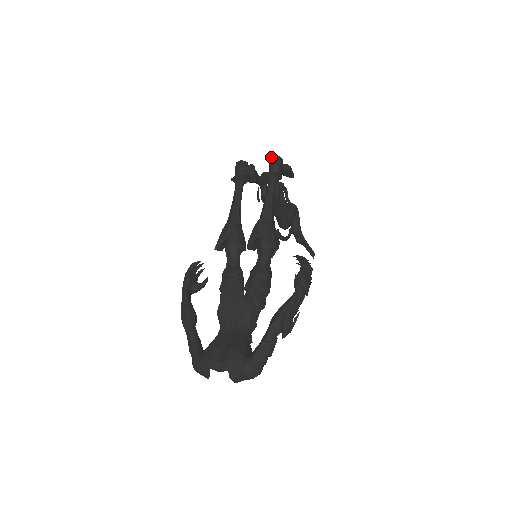
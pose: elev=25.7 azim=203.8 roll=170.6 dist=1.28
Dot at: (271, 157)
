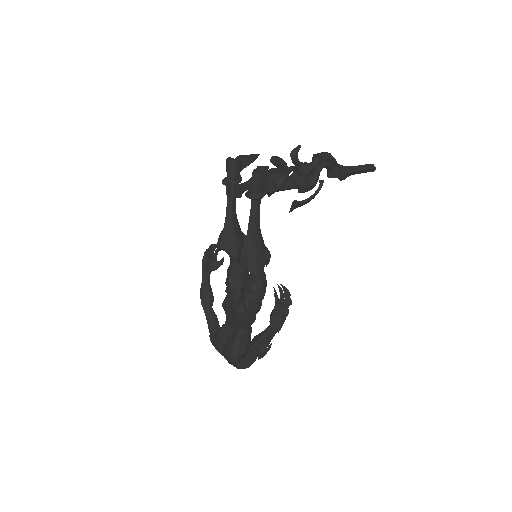
Dot at: (253, 171)
